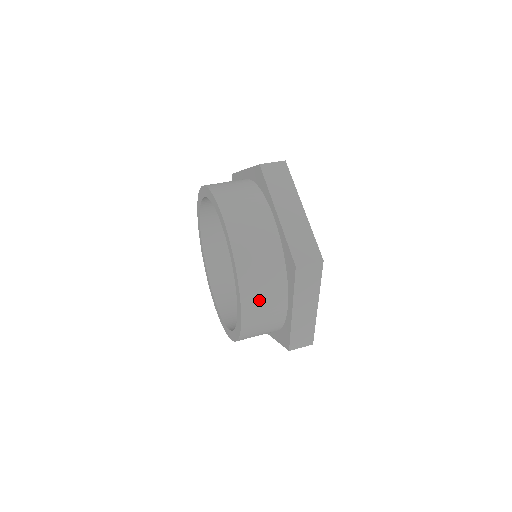
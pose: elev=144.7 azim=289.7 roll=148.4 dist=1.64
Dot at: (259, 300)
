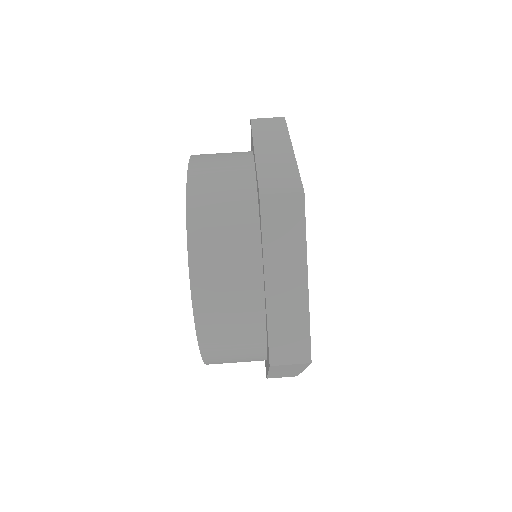
Dot at: occluded
